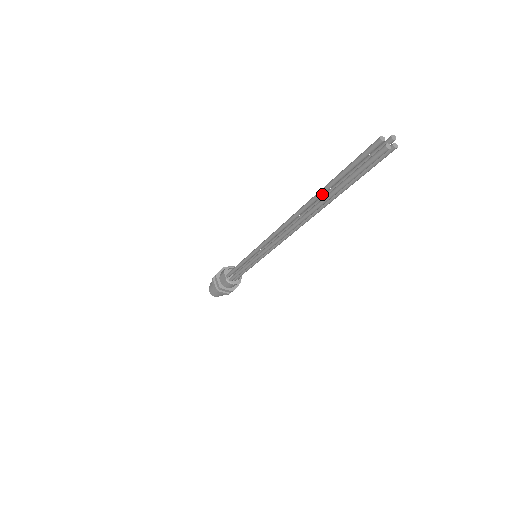
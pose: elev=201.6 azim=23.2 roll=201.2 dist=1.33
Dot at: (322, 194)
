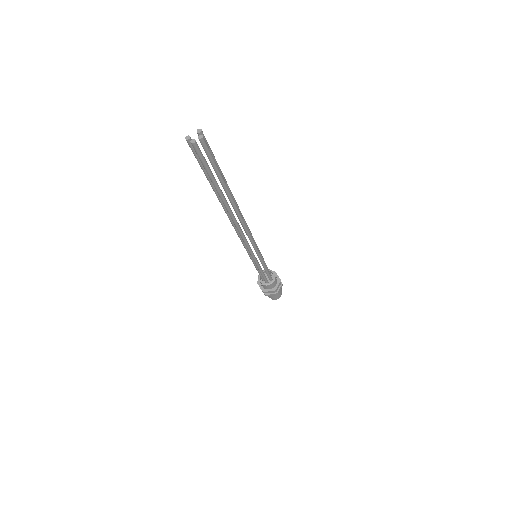
Dot at: (216, 193)
